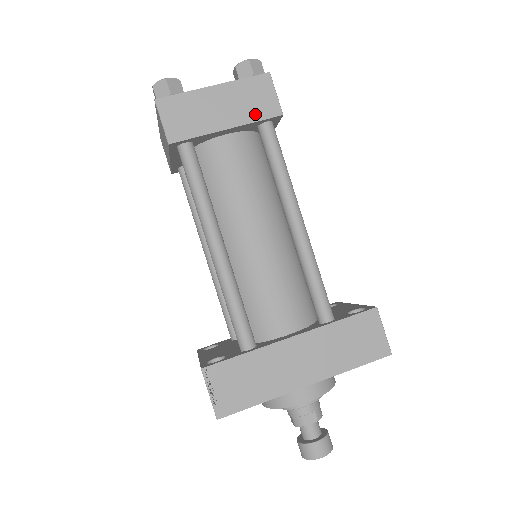
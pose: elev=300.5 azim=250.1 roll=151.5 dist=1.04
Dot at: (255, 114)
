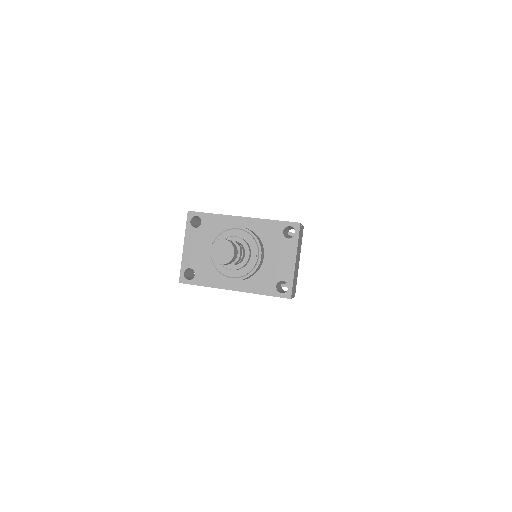
Dot at: occluded
